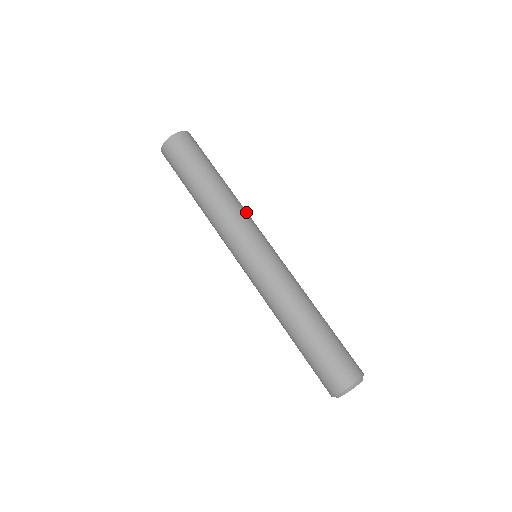
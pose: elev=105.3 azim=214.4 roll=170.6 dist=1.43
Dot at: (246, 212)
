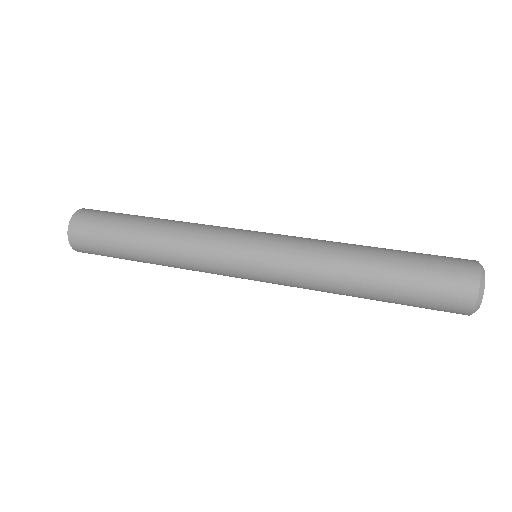
Dot at: occluded
